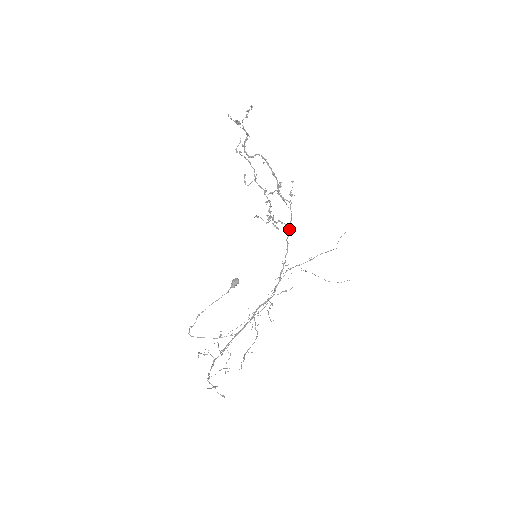
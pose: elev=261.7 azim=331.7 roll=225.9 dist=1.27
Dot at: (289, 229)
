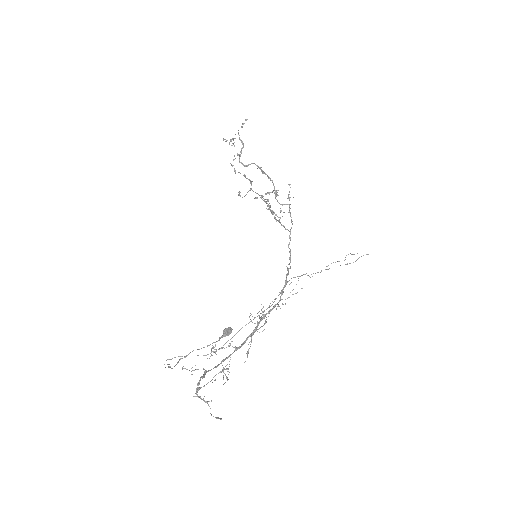
Dot at: (291, 228)
